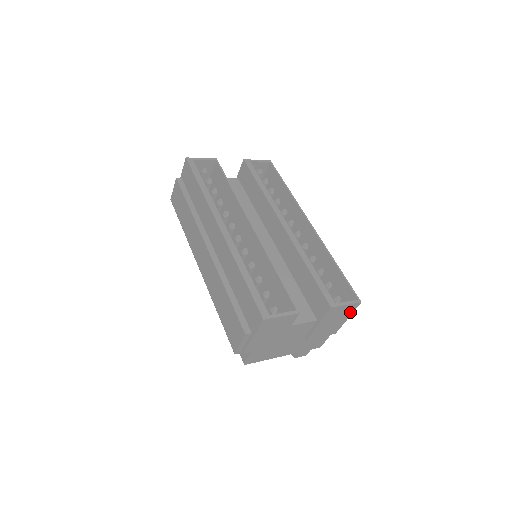
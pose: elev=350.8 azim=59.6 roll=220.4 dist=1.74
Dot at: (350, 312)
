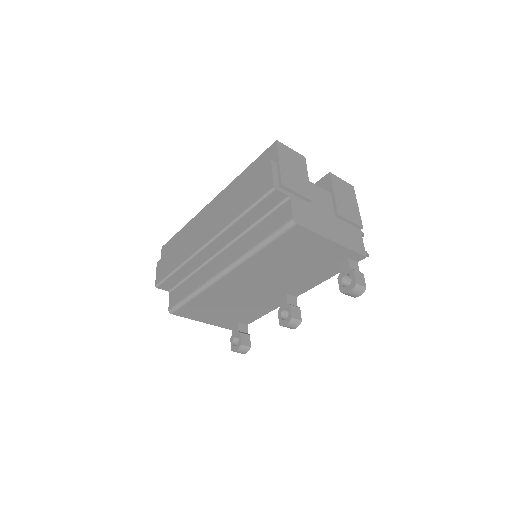
Dot at: (353, 196)
